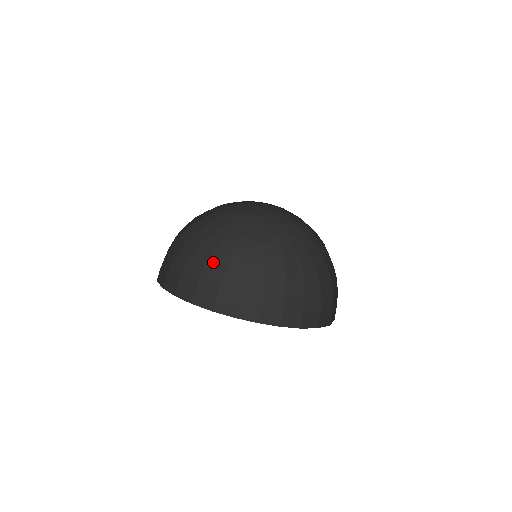
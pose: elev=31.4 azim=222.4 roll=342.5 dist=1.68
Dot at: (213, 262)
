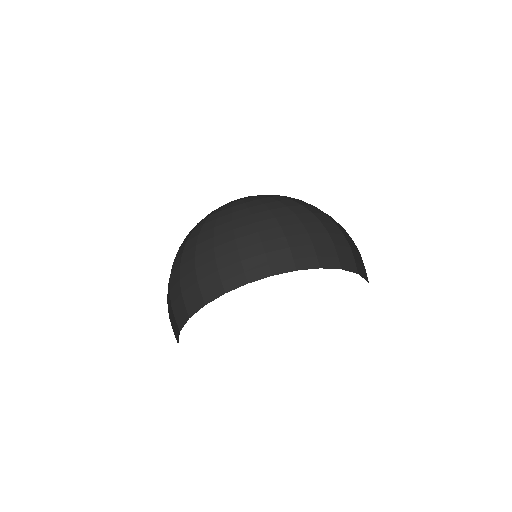
Dot at: (172, 275)
